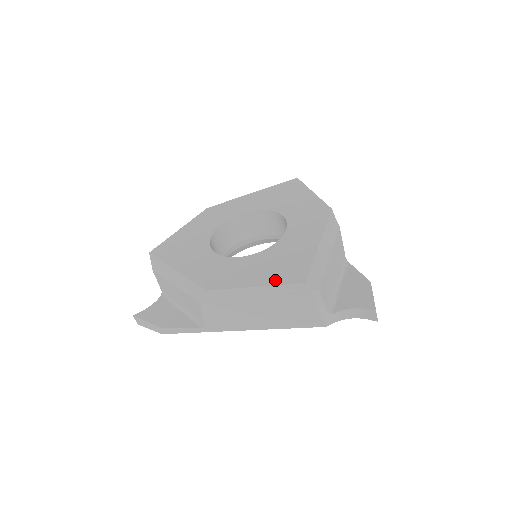
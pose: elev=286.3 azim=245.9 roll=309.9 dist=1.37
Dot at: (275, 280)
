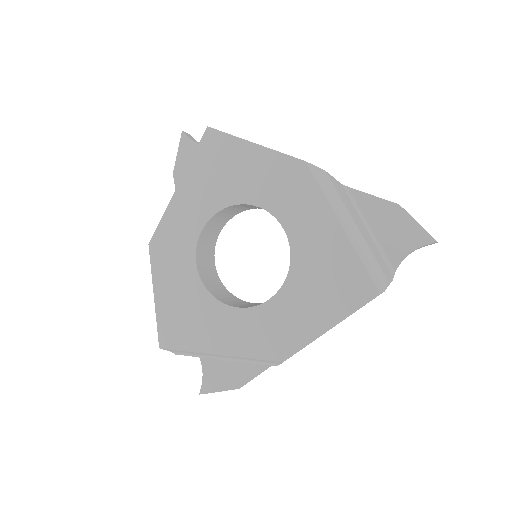
Dot at: (343, 309)
